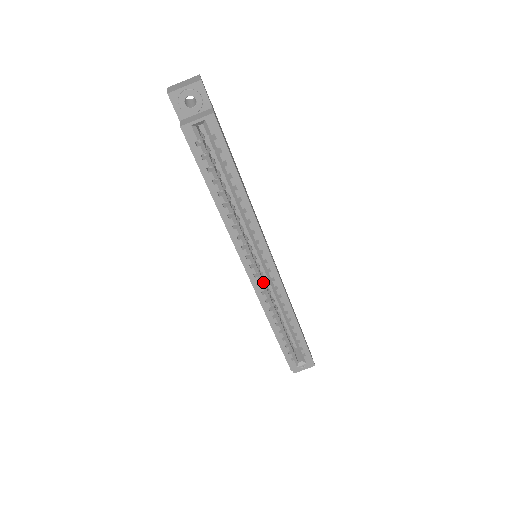
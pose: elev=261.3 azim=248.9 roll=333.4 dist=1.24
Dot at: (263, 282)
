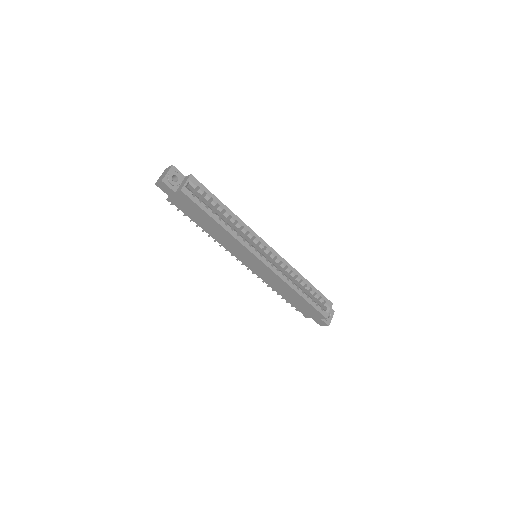
Dot at: (272, 264)
